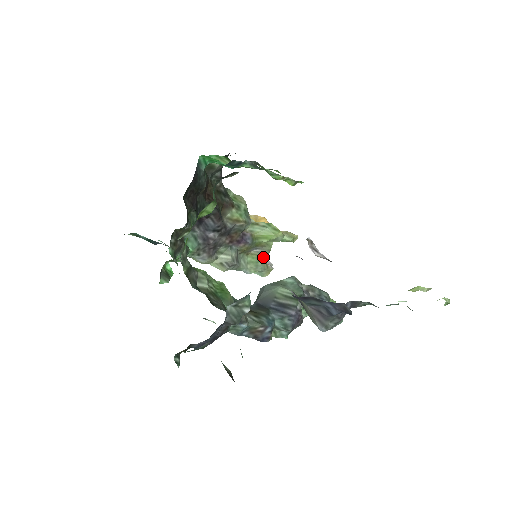
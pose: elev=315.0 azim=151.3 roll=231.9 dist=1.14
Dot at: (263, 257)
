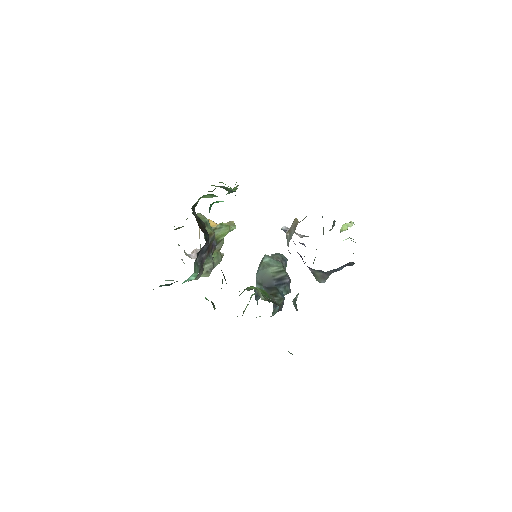
Dot at: (219, 250)
